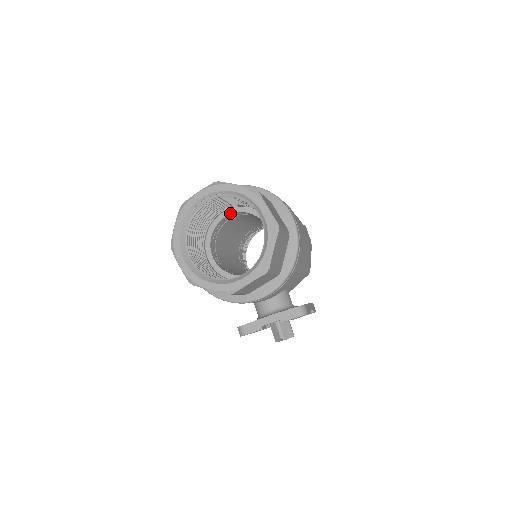
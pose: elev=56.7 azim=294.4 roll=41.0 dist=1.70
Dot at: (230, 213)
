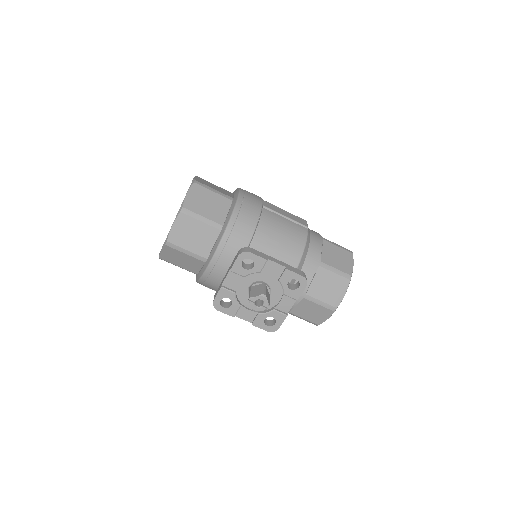
Dot at: occluded
